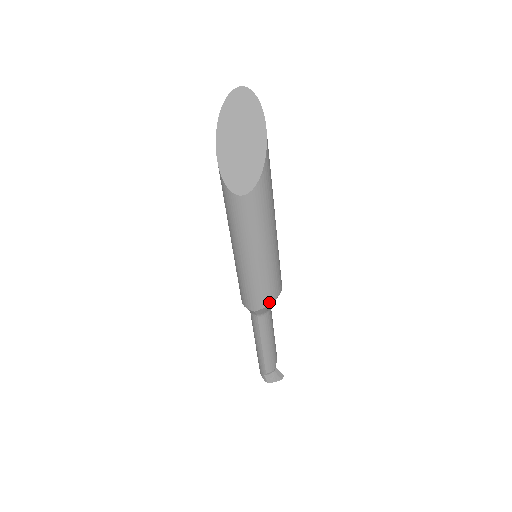
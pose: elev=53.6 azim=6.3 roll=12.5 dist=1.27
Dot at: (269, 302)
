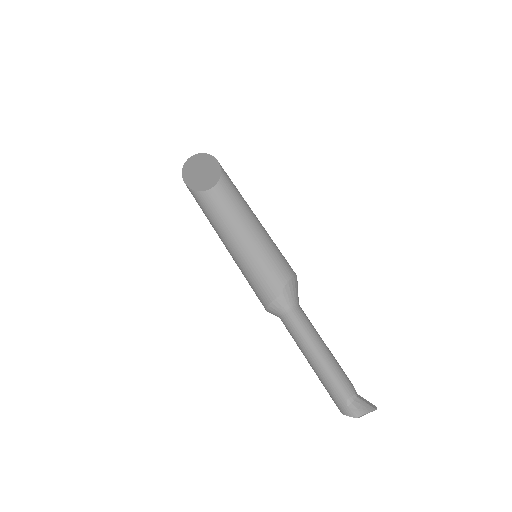
Dot at: (287, 278)
